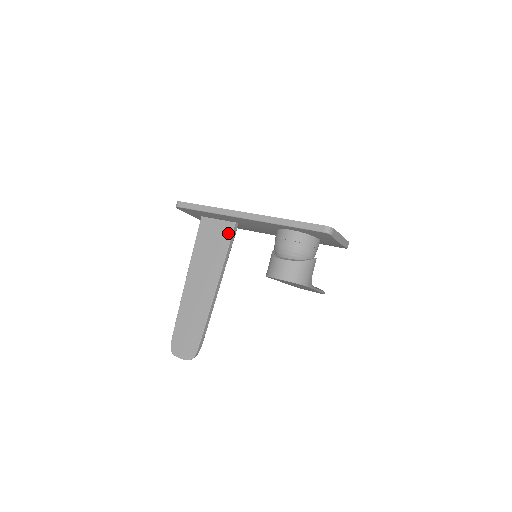
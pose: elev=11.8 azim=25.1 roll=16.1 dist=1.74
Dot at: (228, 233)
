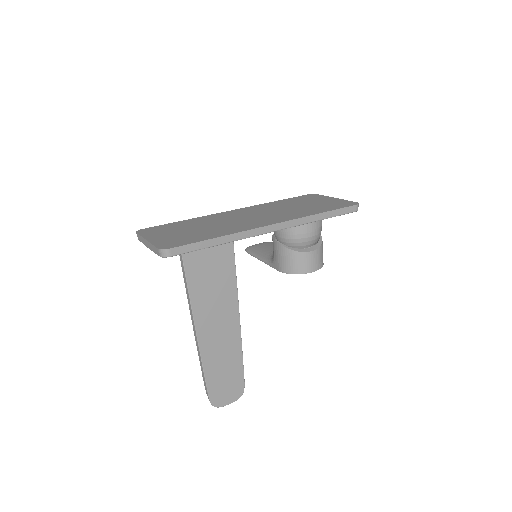
Dot at: (229, 250)
